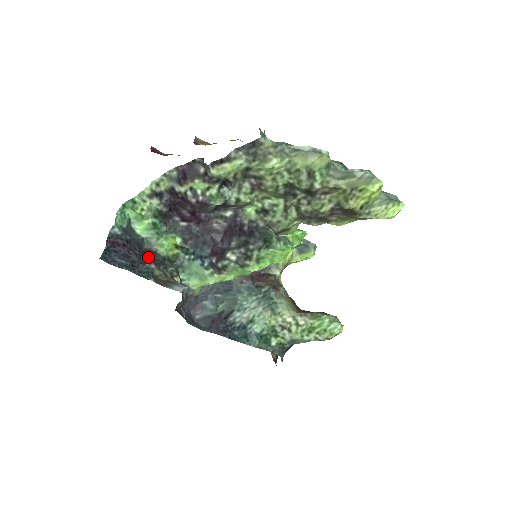
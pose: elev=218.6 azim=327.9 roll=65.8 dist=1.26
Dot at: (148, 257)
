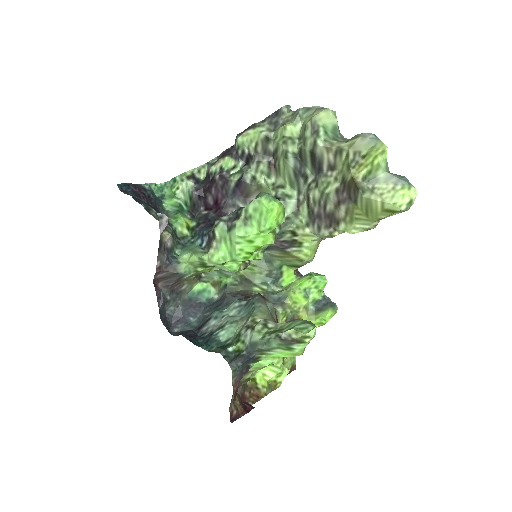
Dot at: (156, 210)
